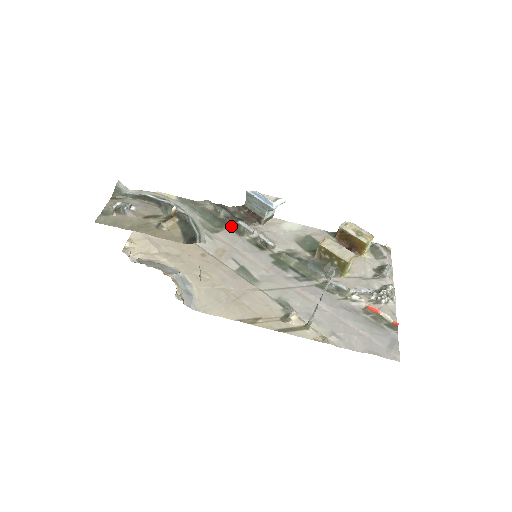
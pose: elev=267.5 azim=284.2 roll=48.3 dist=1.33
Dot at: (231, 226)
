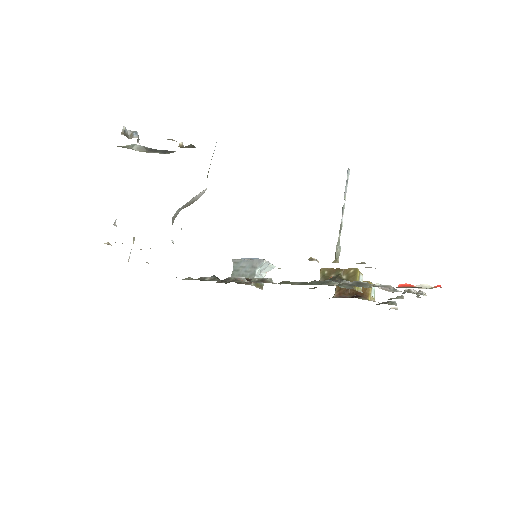
Dot at: occluded
